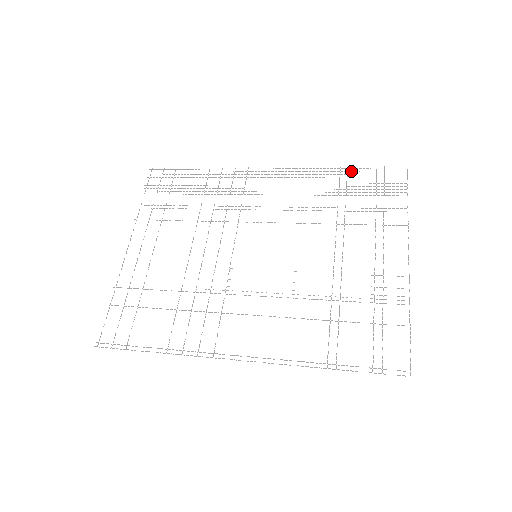
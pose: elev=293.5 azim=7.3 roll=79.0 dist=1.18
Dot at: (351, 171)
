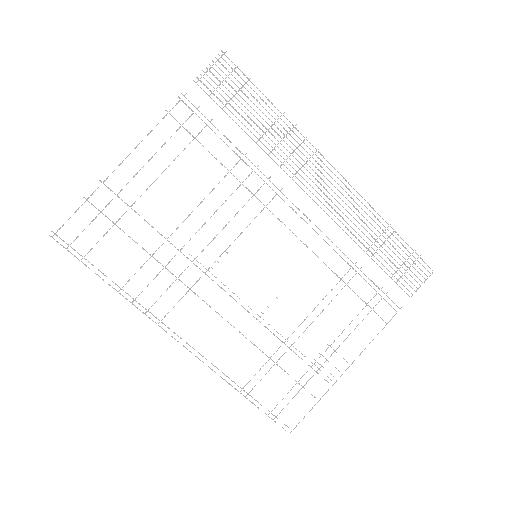
Dot at: occluded
